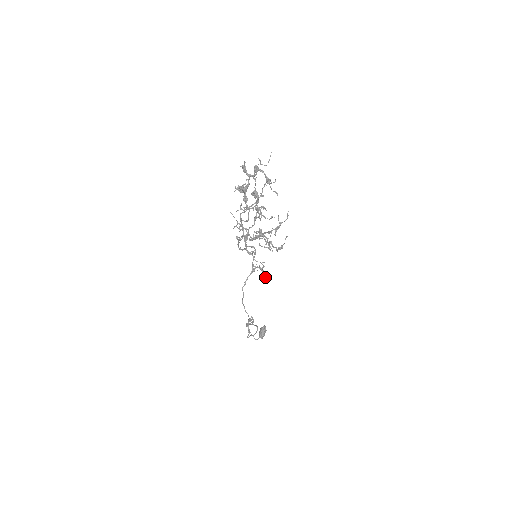
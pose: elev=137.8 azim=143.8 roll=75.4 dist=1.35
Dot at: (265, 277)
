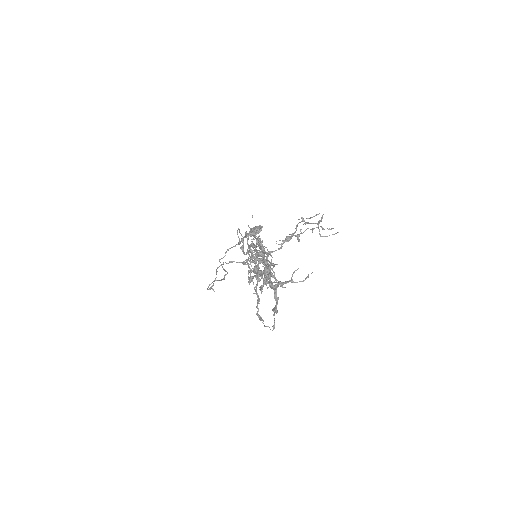
Dot at: occluded
